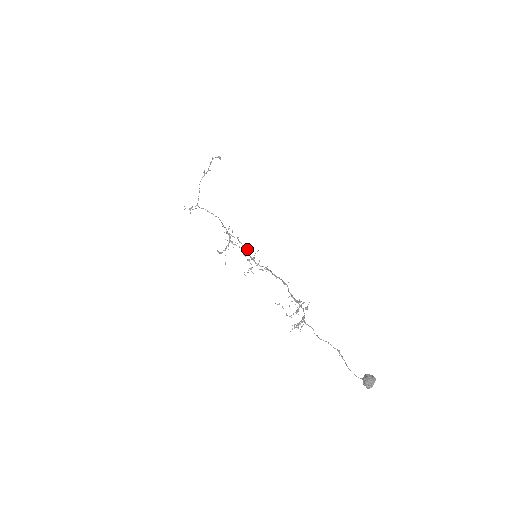
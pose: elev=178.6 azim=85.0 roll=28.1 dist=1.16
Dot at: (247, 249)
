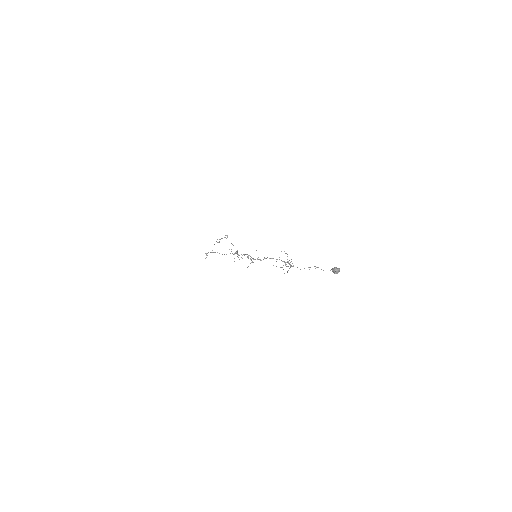
Dot at: occluded
